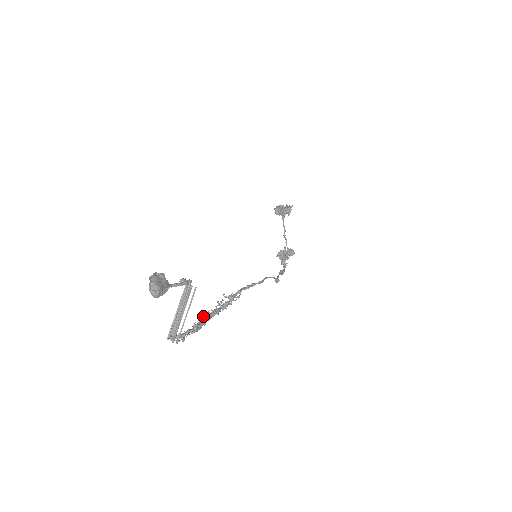
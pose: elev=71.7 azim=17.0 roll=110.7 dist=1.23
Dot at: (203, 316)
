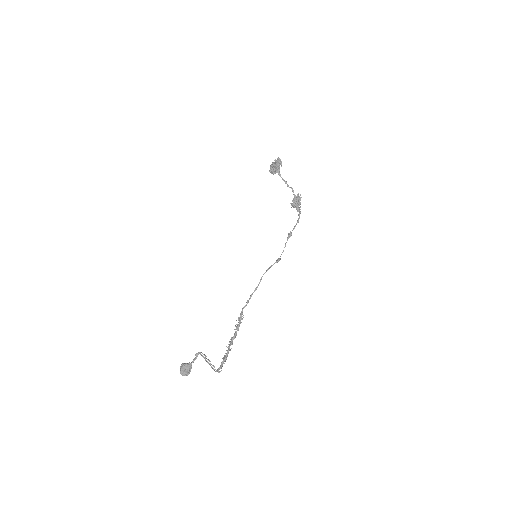
Dot at: (227, 347)
